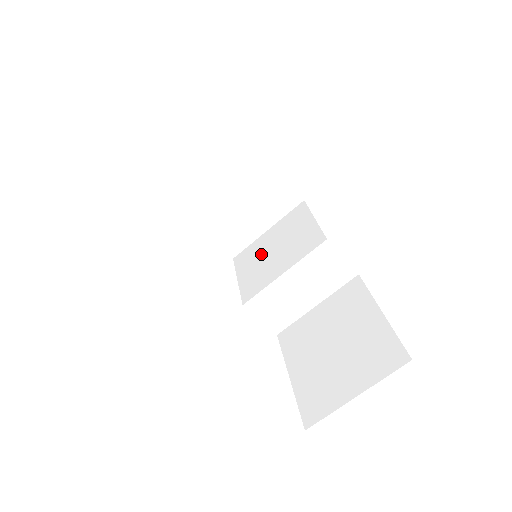
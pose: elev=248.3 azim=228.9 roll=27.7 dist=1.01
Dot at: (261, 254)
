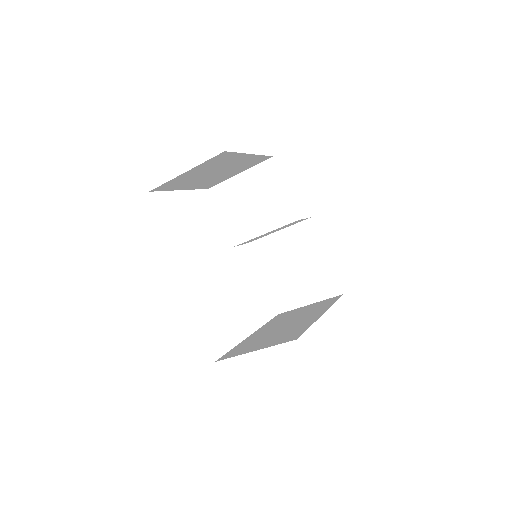
Dot at: (238, 201)
